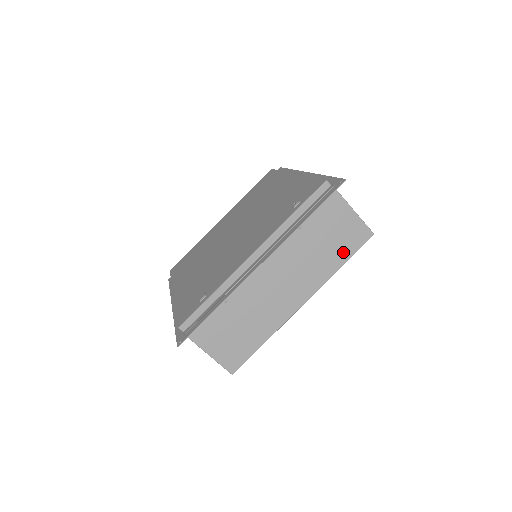
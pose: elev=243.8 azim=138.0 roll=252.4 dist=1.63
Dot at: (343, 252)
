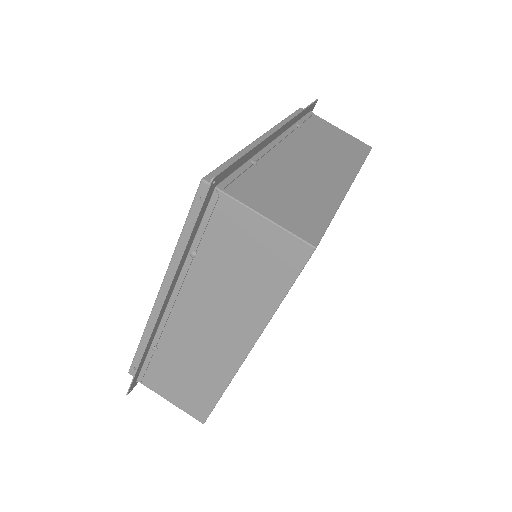
Dot at: (355, 153)
